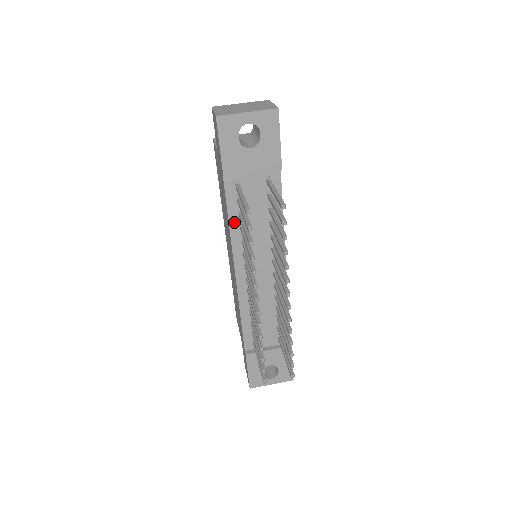
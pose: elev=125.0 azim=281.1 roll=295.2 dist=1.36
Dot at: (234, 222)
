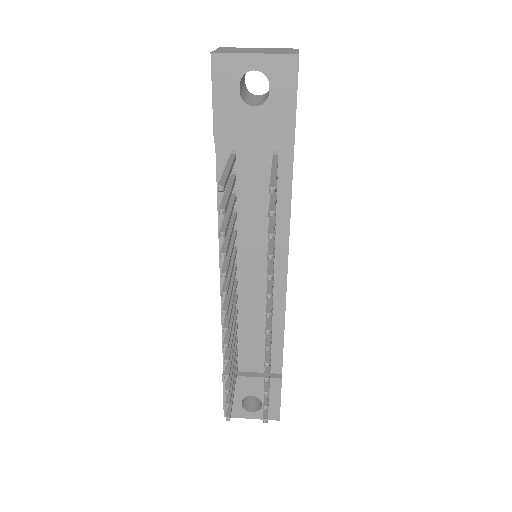
Dot at: occluded
